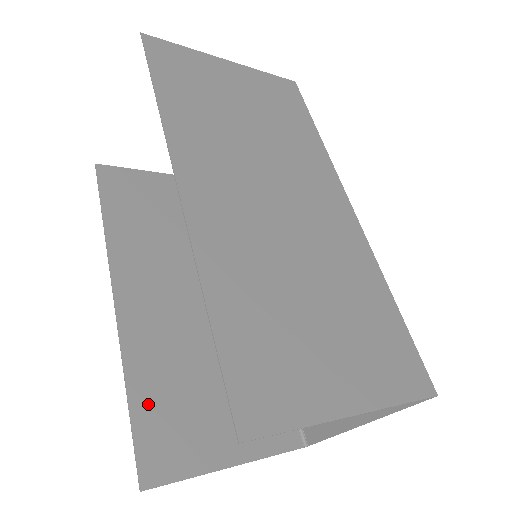
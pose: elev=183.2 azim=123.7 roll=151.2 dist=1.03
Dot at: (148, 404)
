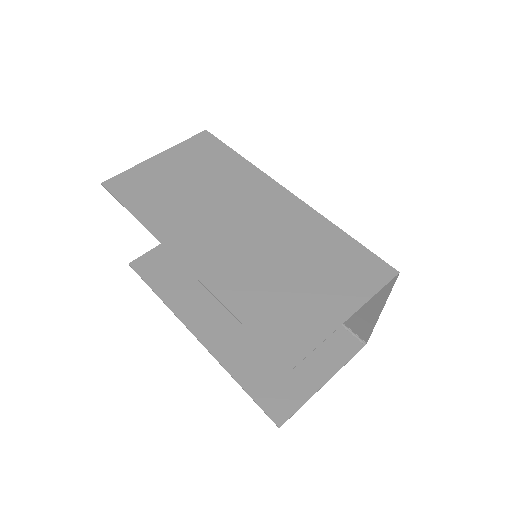
Dot at: (253, 381)
